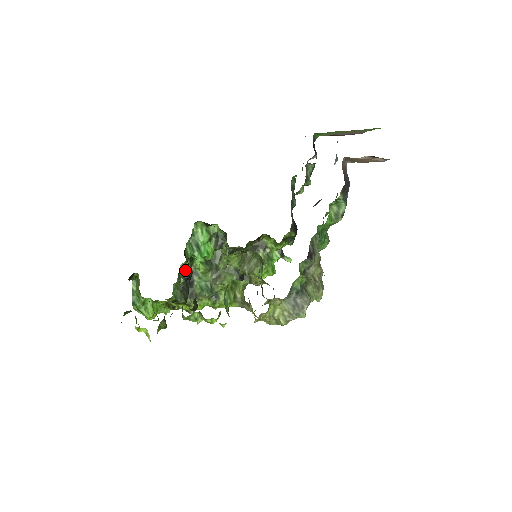
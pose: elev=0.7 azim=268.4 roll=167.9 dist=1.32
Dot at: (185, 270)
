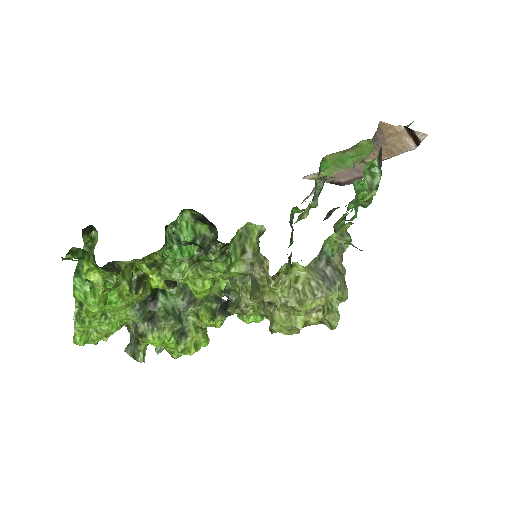
Dot at: occluded
